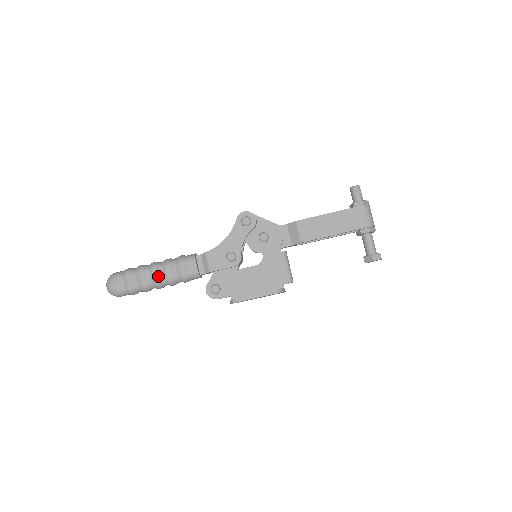
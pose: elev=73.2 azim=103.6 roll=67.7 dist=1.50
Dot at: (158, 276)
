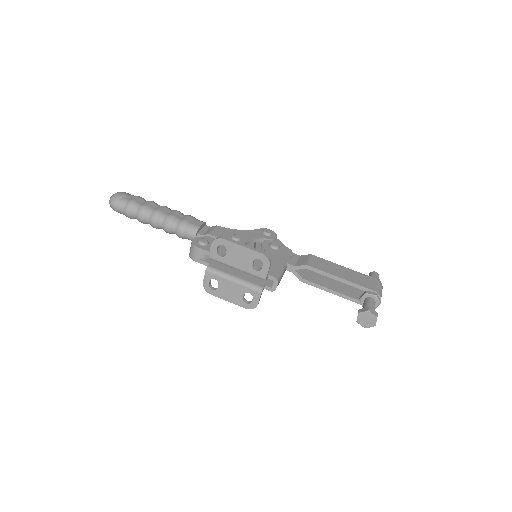
Dot at: (163, 210)
